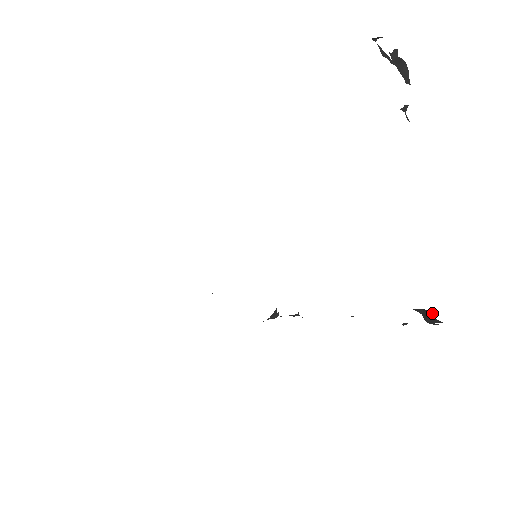
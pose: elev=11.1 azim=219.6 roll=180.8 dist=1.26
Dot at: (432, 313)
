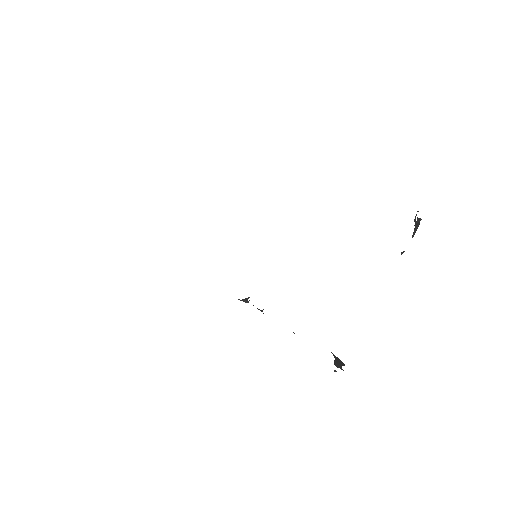
Dot at: (343, 364)
